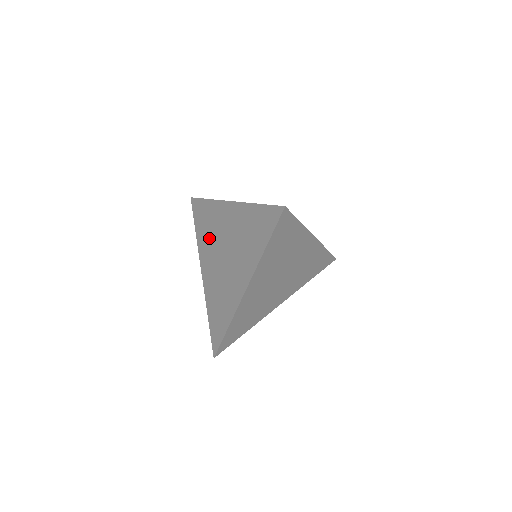
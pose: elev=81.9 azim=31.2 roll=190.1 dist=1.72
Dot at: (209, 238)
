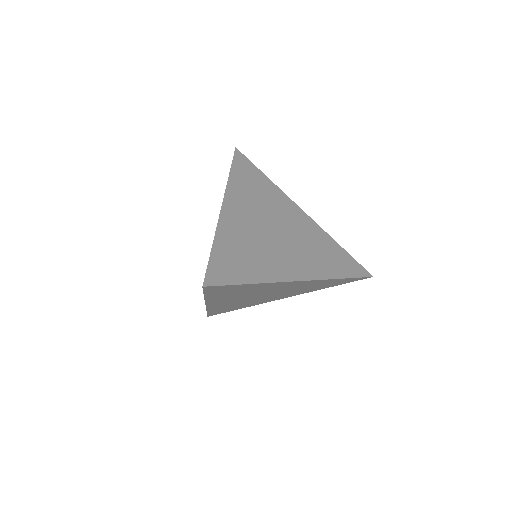
Dot at: occluded
